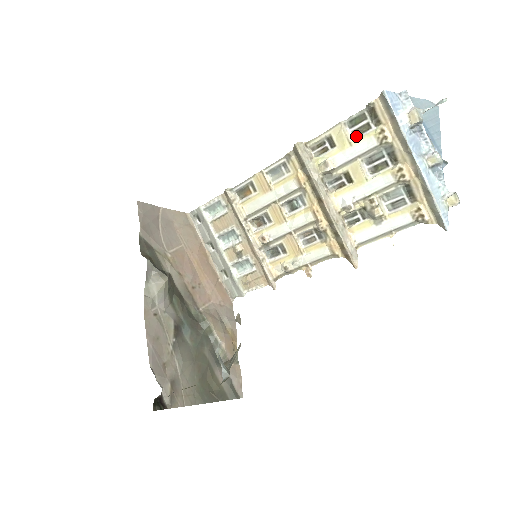
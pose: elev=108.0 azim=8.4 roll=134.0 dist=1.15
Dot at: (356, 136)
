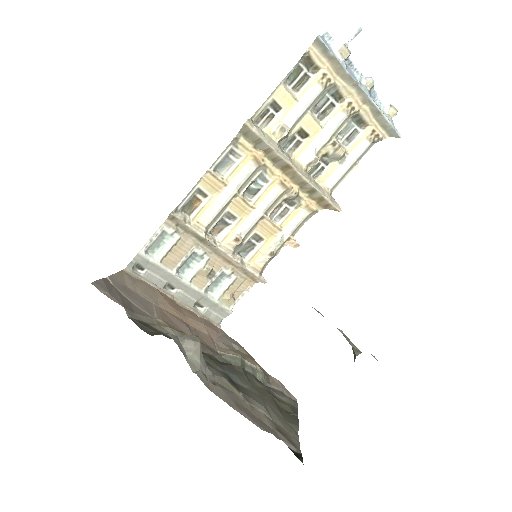
Dot at: (298, 91)
